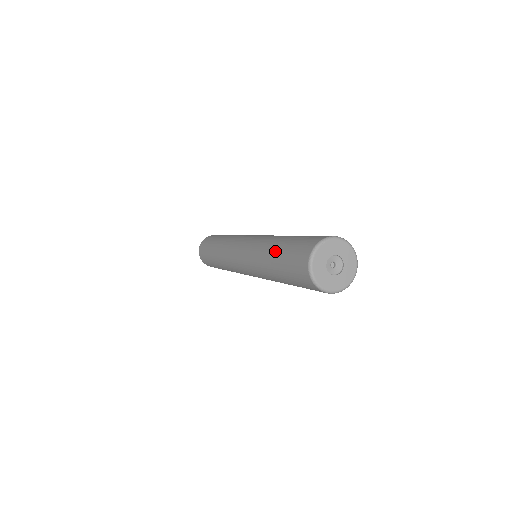
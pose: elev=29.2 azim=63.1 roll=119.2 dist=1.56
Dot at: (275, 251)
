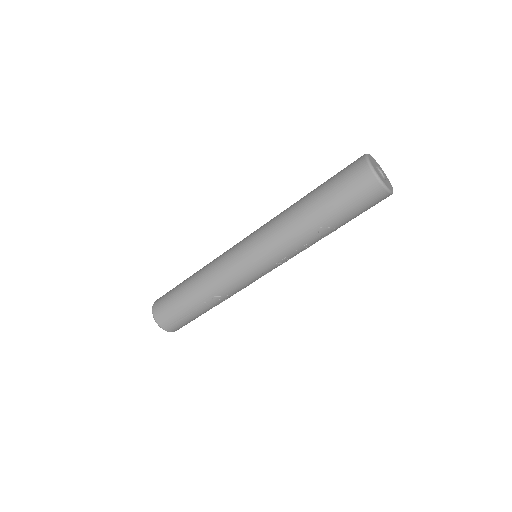
Dot at: occluded
